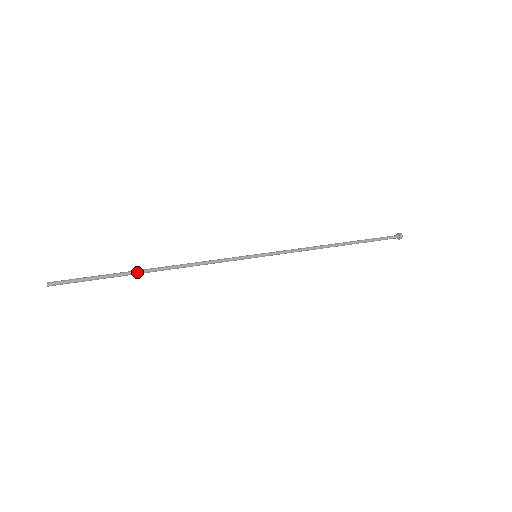
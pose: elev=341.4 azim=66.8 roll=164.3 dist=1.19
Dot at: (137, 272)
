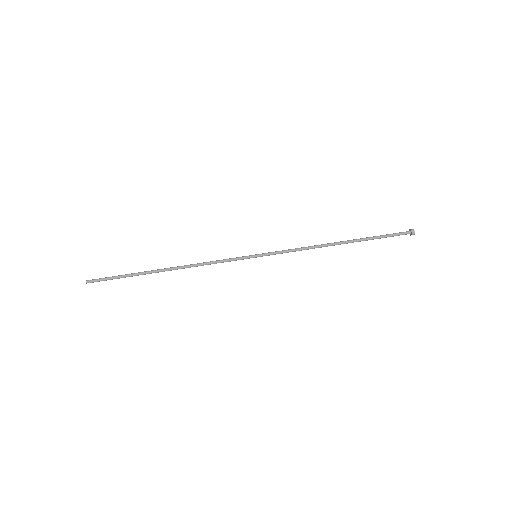
Dot at: occluded
